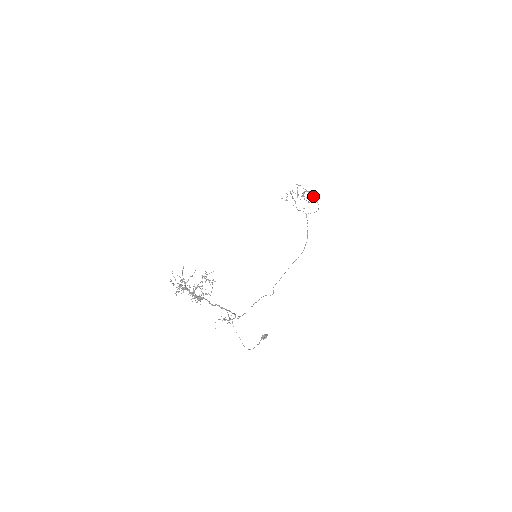
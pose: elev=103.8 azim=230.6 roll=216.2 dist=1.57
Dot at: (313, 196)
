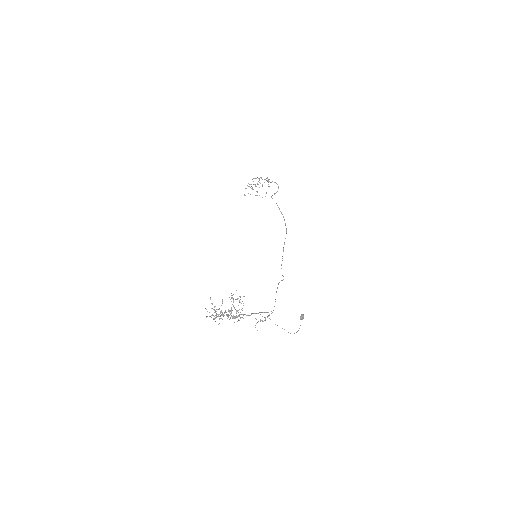
Dot at: occluded
